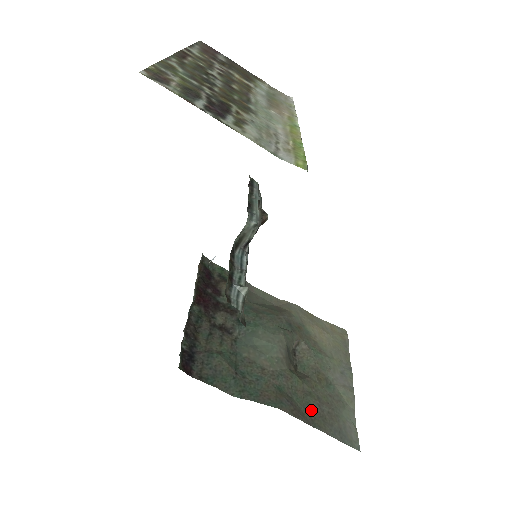
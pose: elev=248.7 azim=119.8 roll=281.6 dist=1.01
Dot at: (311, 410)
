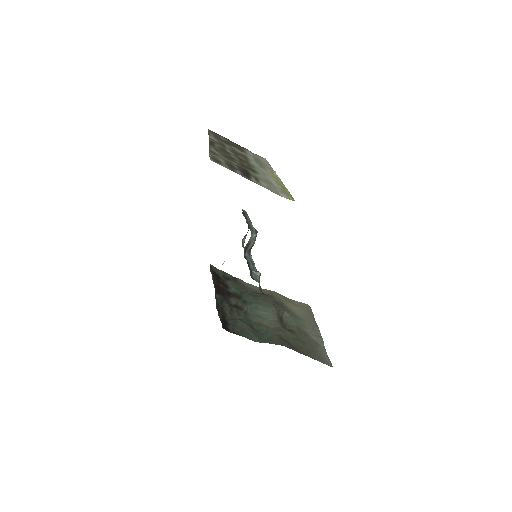
Dot at: (301, 347)
